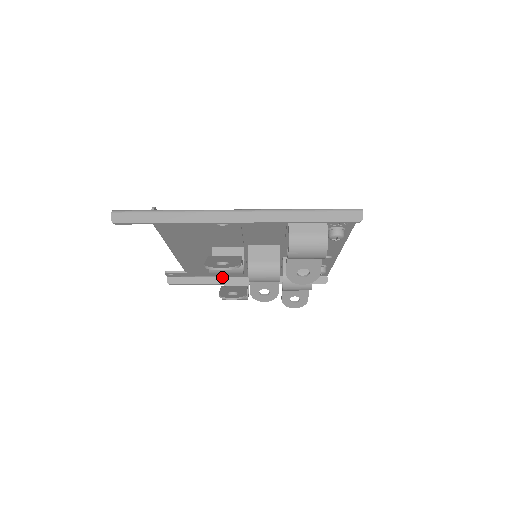
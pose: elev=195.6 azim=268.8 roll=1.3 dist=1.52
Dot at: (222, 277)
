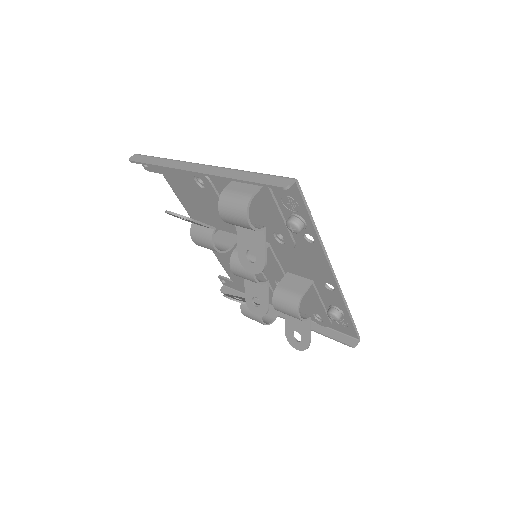
Dot at: occluded
